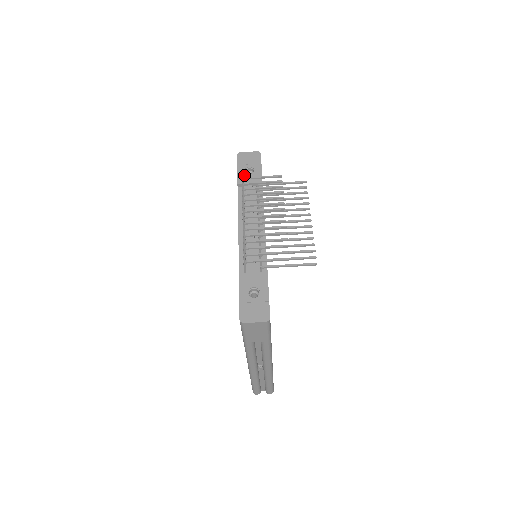
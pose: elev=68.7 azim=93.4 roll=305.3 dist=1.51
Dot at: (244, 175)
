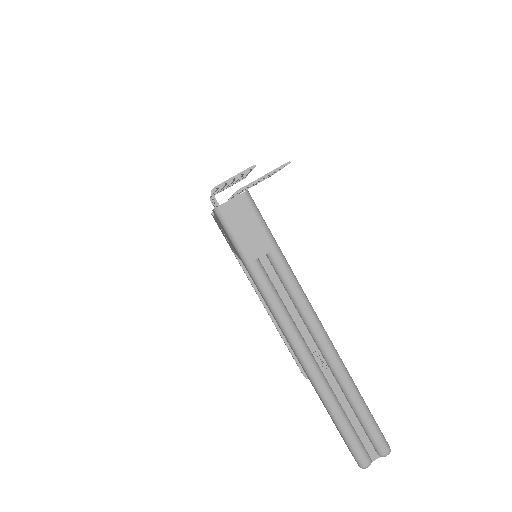
Dot at: occluded
